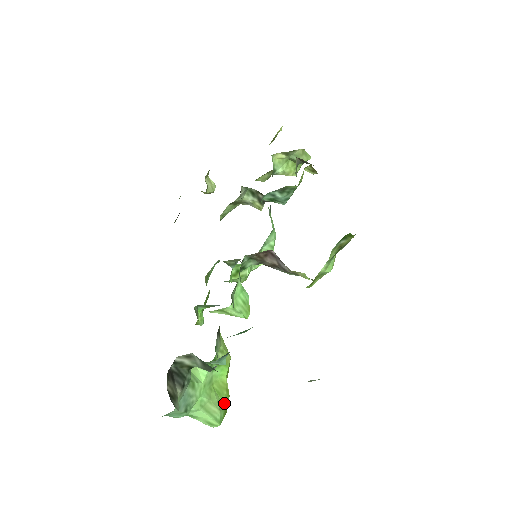
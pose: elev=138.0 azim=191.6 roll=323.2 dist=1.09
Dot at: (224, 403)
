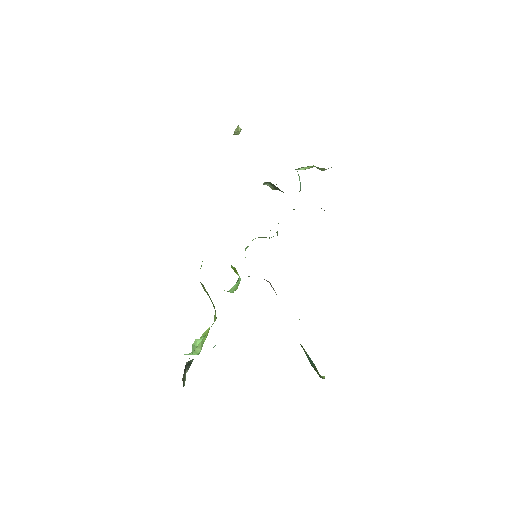
Dot at: (204, 341)
